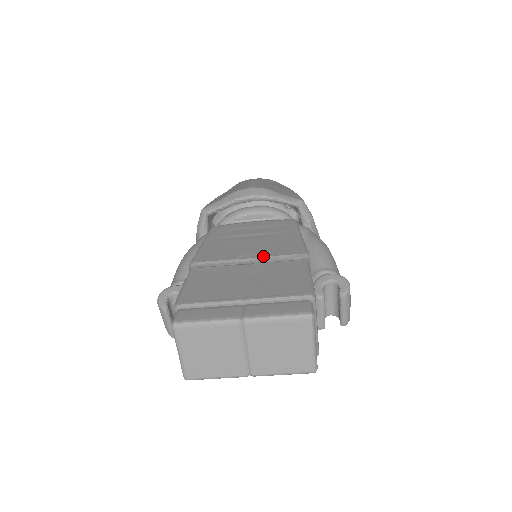
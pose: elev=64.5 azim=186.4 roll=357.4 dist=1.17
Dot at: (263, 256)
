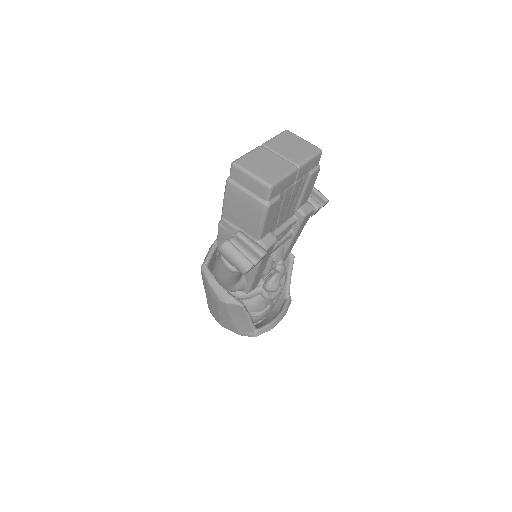
Dot at: occluded
